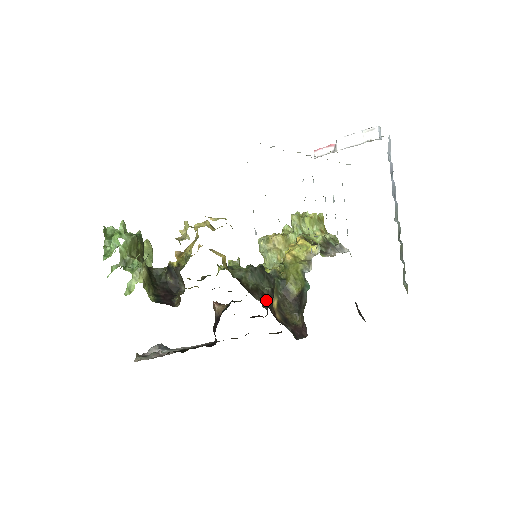
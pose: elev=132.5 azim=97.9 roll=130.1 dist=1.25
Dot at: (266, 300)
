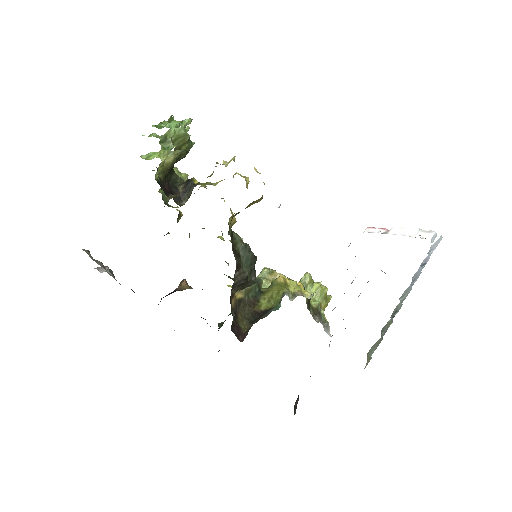
Dot at: (237, 274)
